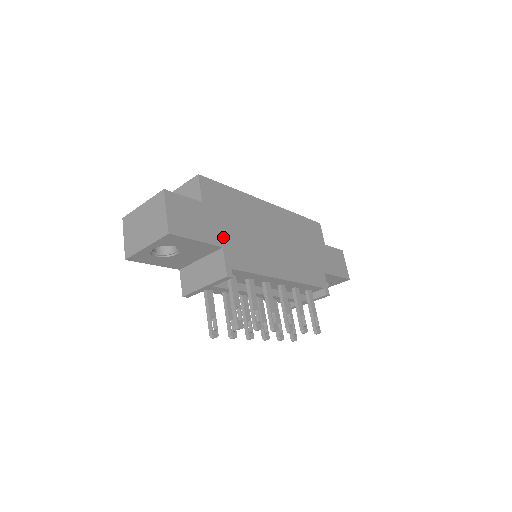
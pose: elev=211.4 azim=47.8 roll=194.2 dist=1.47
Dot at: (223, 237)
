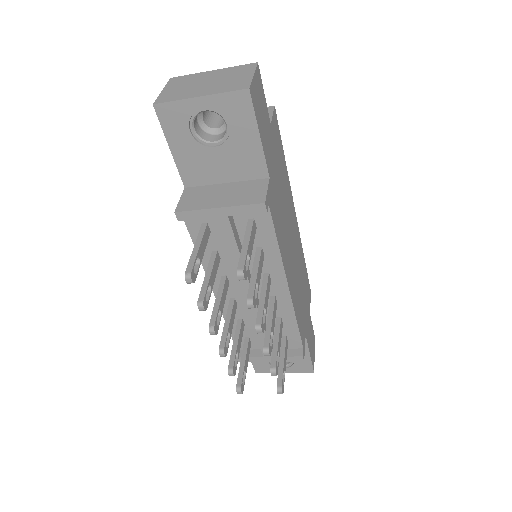
Dot at: (272, 172)
